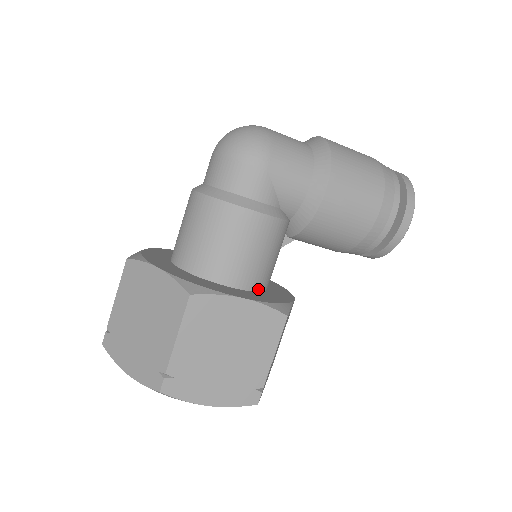
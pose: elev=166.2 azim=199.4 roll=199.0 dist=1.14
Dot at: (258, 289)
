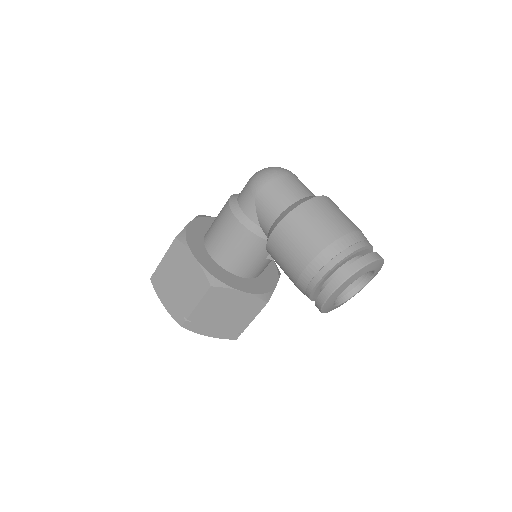
Dot at: (226, 268)
